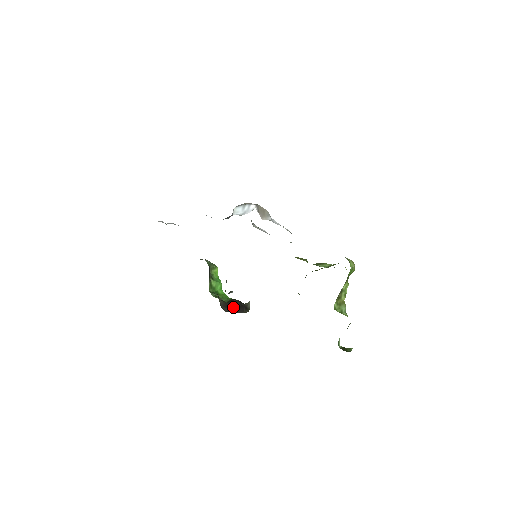
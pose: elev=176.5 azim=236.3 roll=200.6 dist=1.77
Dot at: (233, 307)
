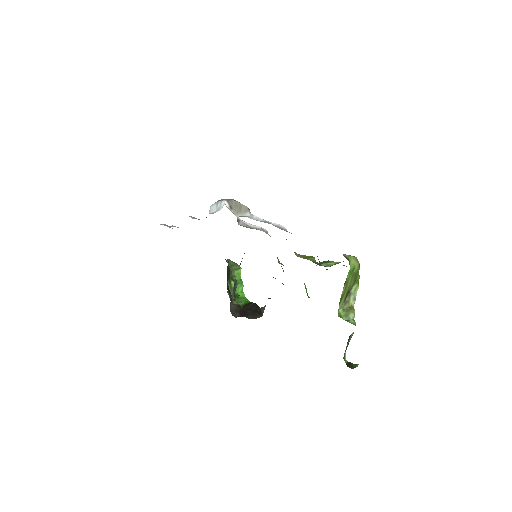
Dot at: (246, 312)
